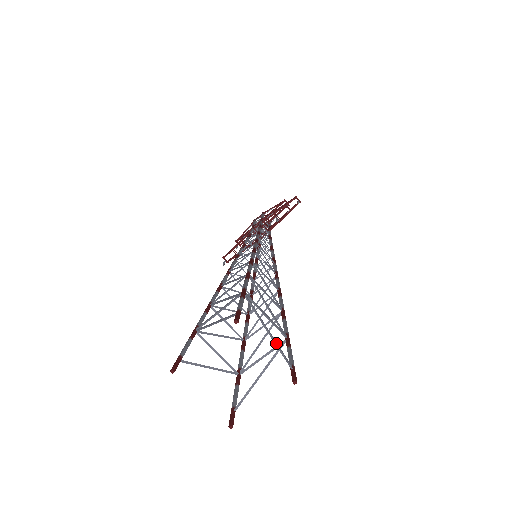
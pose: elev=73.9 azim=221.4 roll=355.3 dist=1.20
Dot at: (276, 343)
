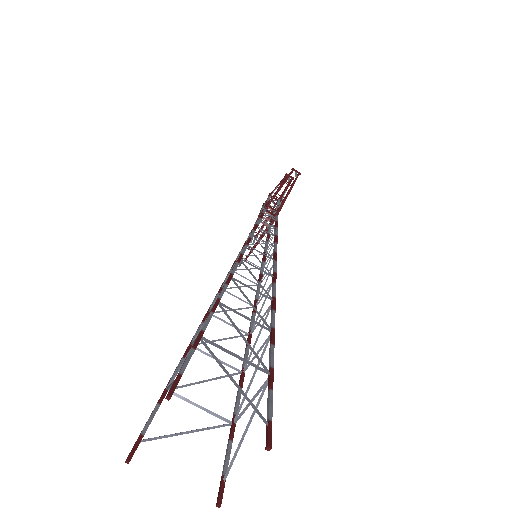
Dot at: (244, 396)
